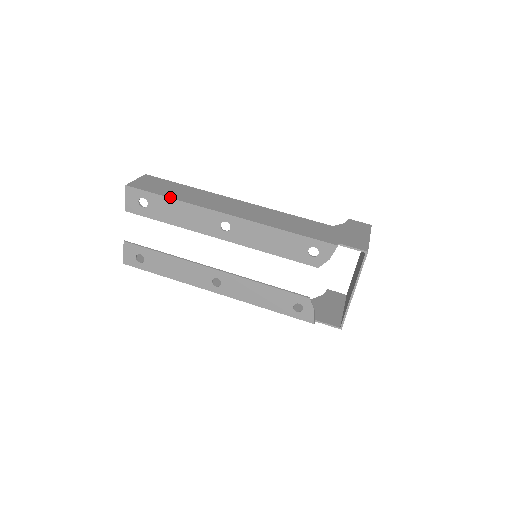
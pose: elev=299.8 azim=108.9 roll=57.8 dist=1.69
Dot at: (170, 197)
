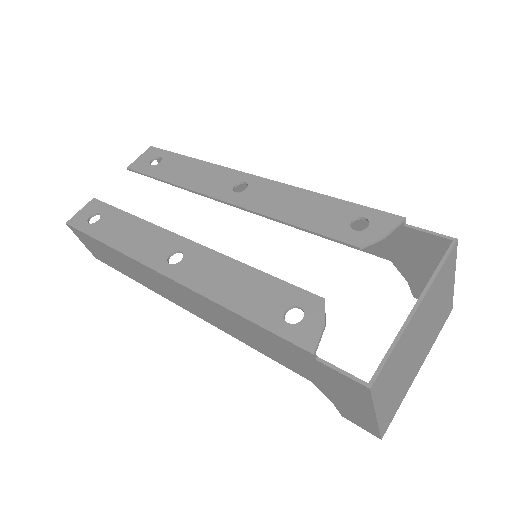
Dot at: (192, 158)
